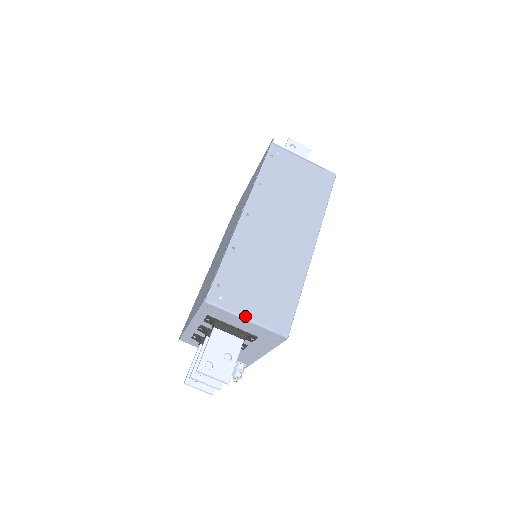
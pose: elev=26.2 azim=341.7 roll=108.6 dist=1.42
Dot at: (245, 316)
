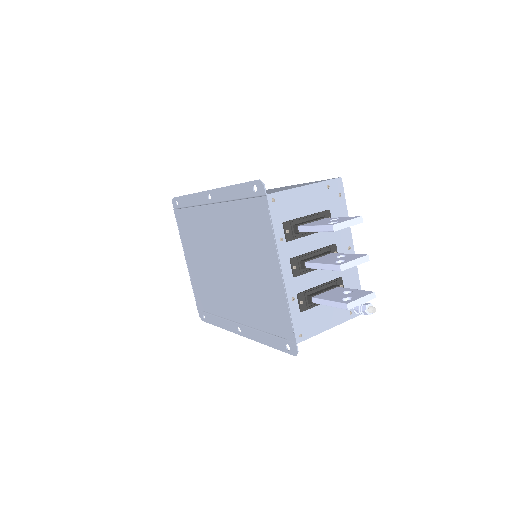
Dot at: (301, 186)
